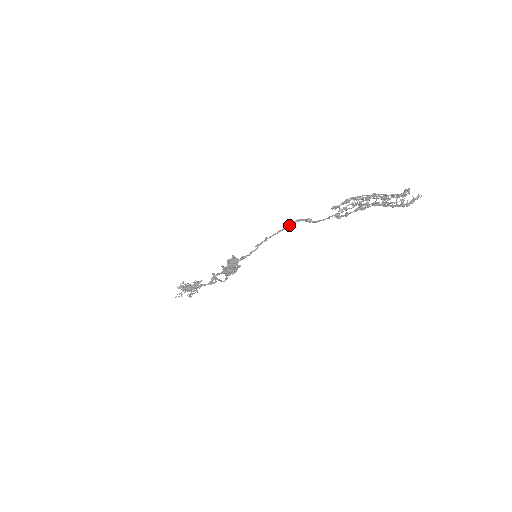
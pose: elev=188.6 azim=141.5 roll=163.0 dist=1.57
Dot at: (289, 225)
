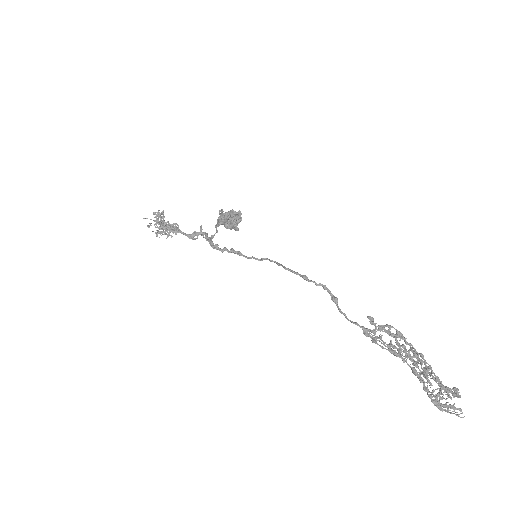
Dot at: (312, 281)
